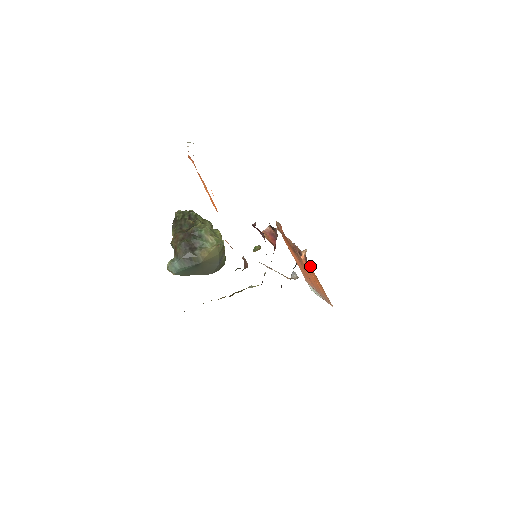
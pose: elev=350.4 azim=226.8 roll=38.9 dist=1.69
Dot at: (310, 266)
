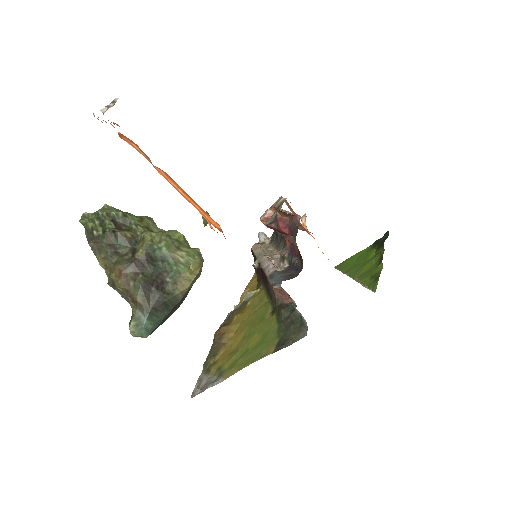
Dot at: occluded
